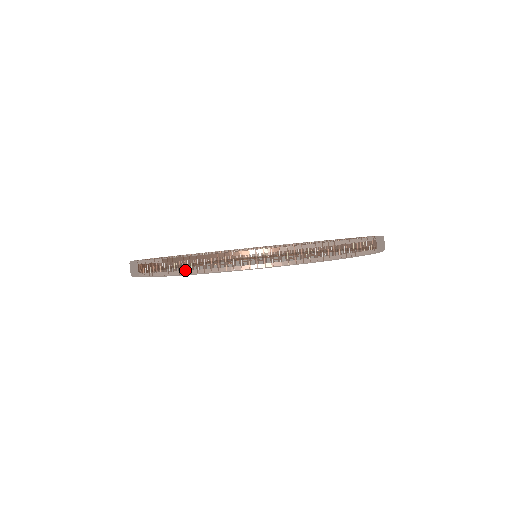
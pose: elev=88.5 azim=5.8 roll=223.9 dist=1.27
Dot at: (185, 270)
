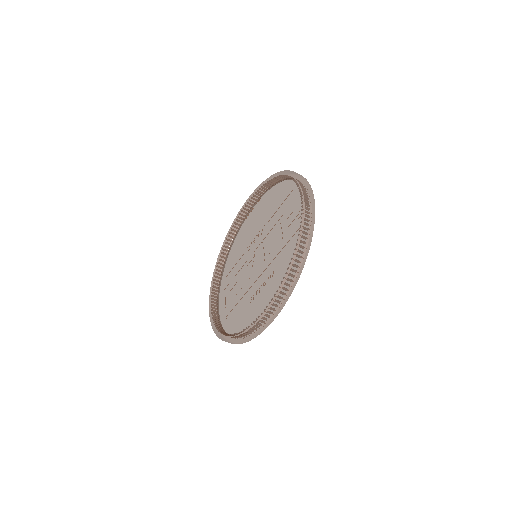
Dot at: (280, 303)
